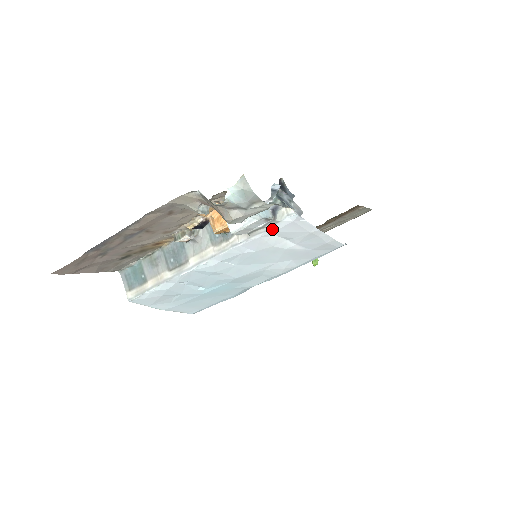
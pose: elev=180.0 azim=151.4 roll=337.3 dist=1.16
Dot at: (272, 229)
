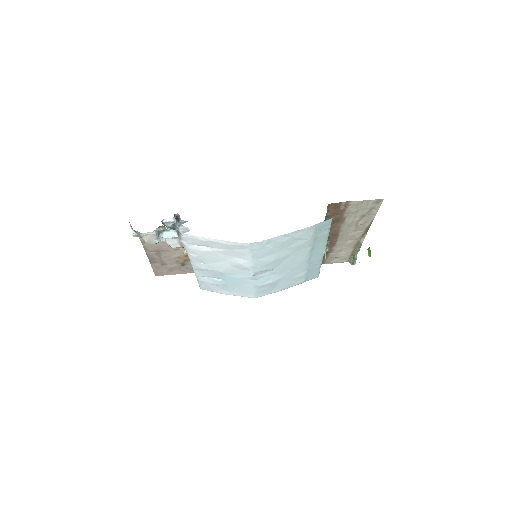
Dot at: (185, 242)
